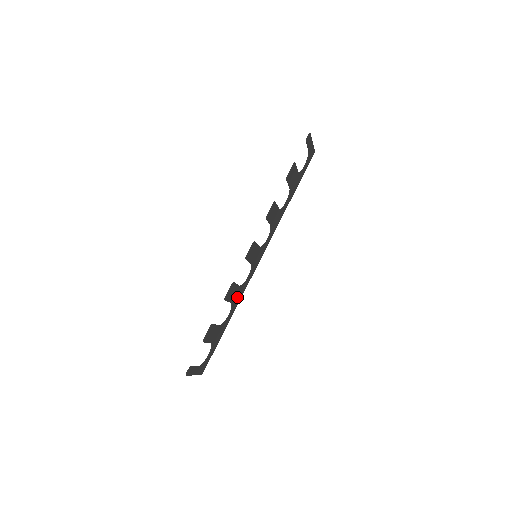
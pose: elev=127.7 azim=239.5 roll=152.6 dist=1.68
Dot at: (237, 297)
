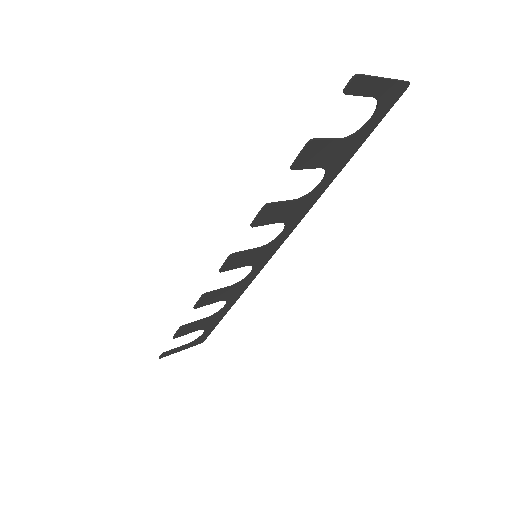
Dot at: (234, 292)
